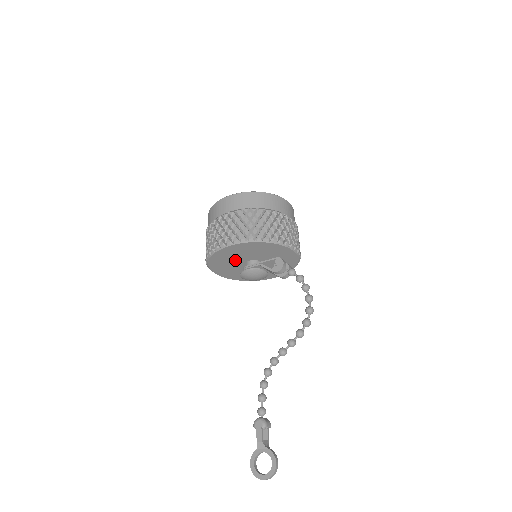
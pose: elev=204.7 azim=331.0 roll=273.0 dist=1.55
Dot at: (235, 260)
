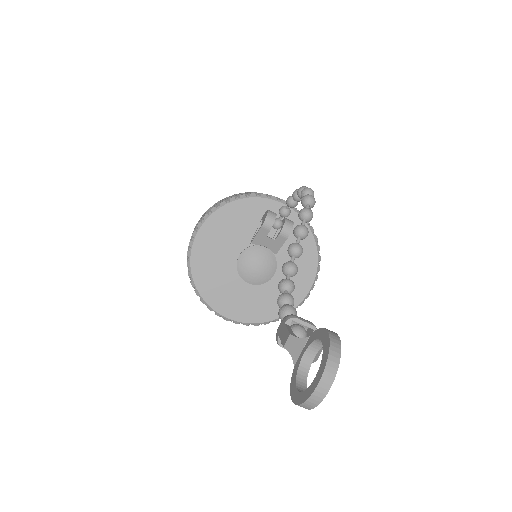
Dot at: (227, 267)
